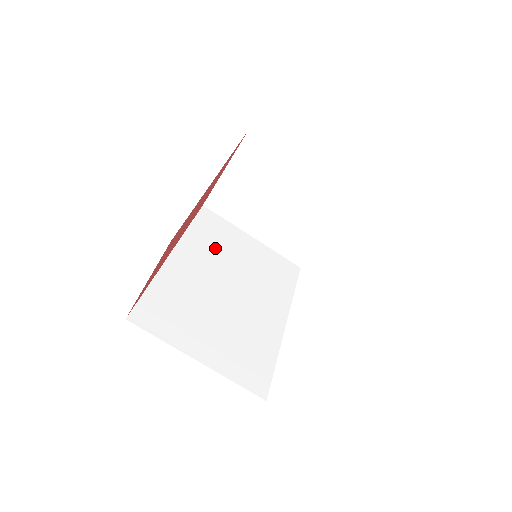
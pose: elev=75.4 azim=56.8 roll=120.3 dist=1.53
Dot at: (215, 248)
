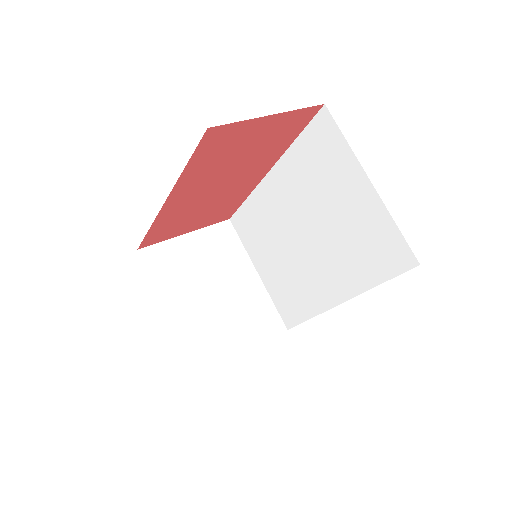
Dot at: occluded
